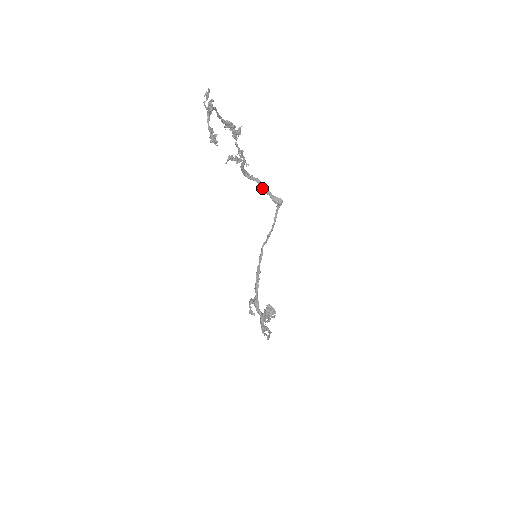
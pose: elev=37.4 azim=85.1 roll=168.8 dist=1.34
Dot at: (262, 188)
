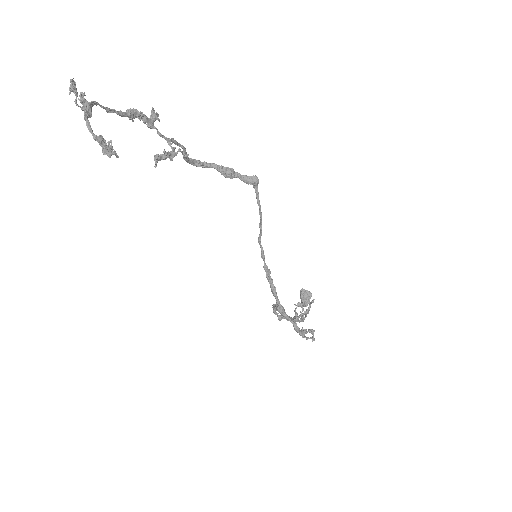
Dot at: (224, 173)
